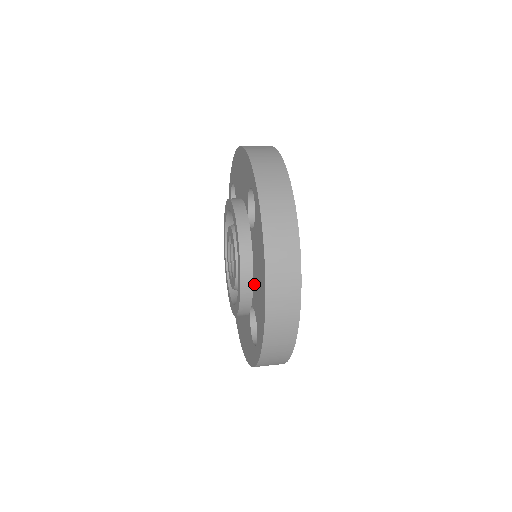
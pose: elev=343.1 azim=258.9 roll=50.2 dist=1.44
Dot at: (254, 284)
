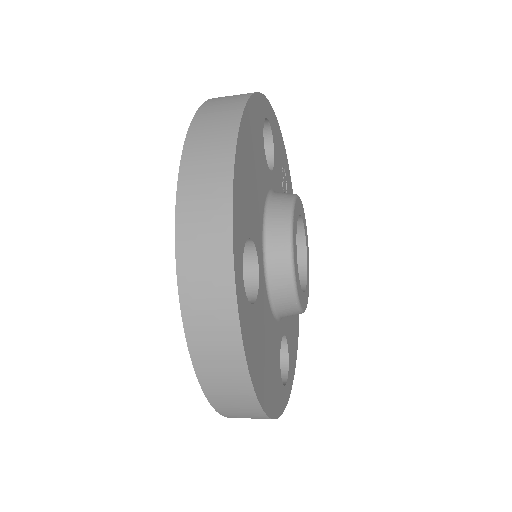
Dot at: occluded
